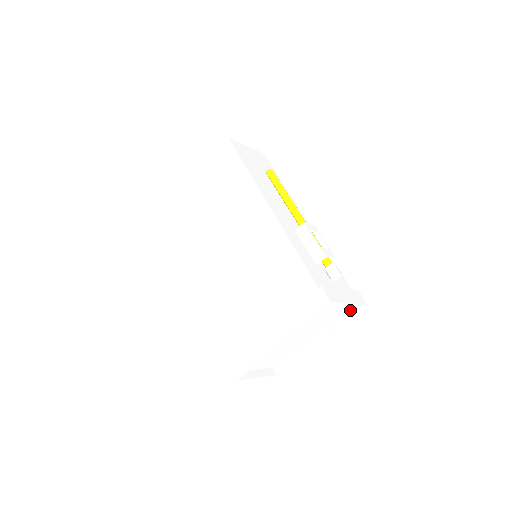
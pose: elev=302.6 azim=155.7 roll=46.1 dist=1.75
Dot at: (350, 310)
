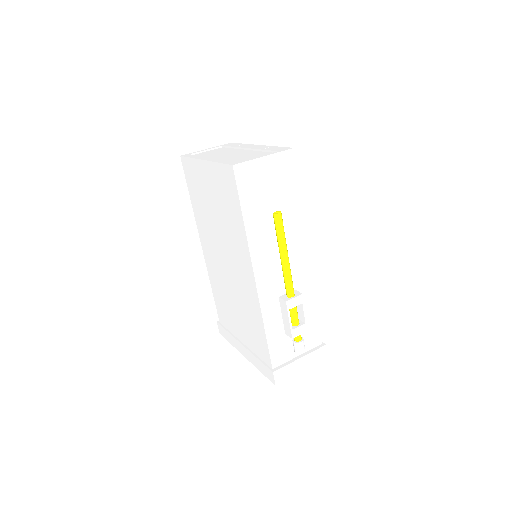
Dot at: occluded
